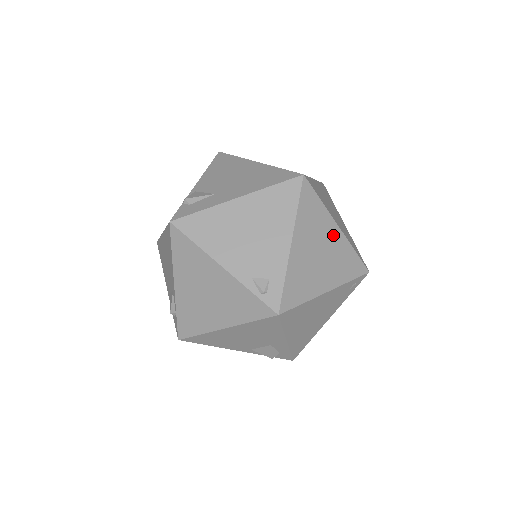
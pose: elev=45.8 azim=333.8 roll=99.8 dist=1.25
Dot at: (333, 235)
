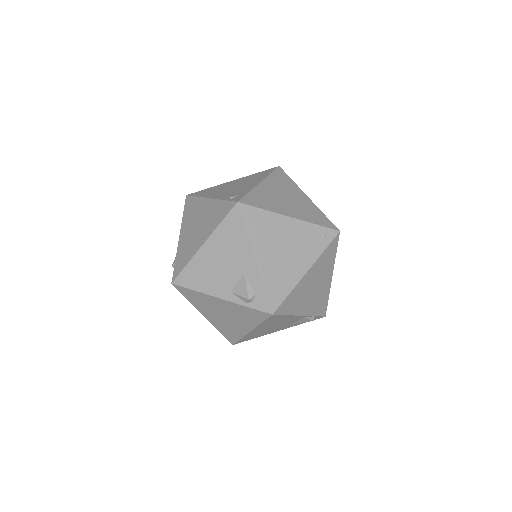
Dot at: (301, 198)
